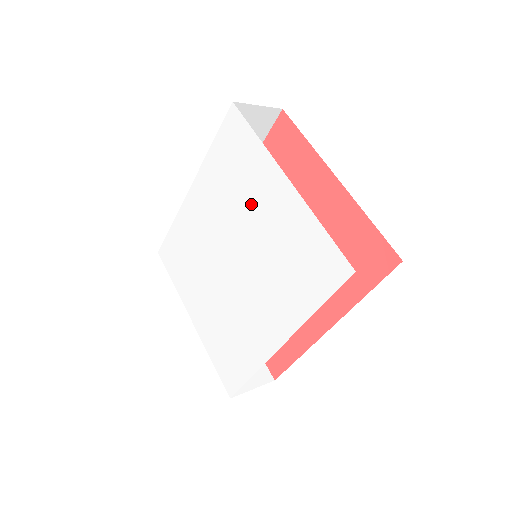
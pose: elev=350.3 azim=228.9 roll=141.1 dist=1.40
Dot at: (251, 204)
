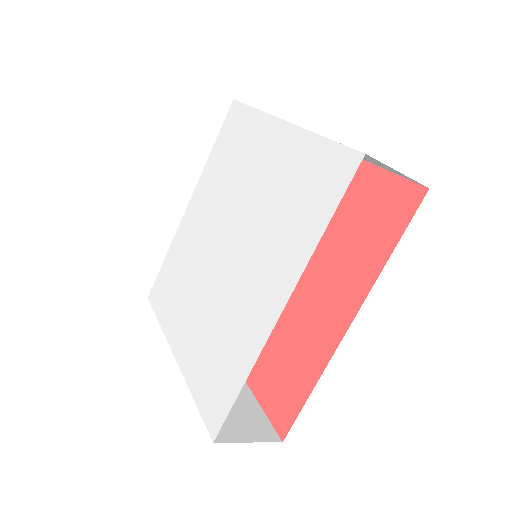
Dot at: (248, 173)
